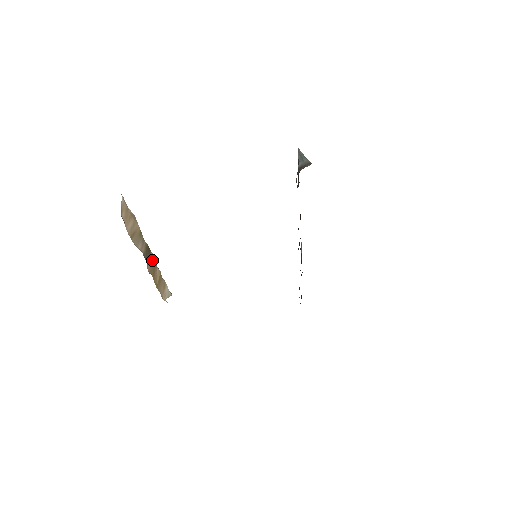
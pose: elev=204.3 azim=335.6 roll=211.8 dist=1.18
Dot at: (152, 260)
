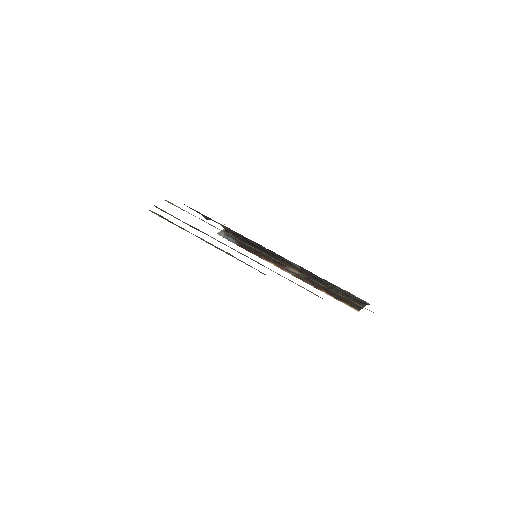
Dot at: occluded
